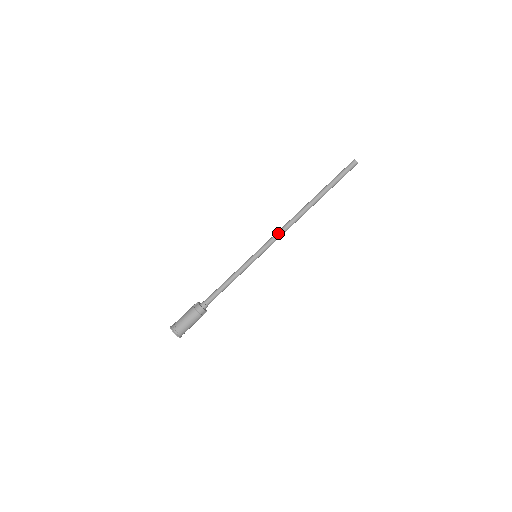
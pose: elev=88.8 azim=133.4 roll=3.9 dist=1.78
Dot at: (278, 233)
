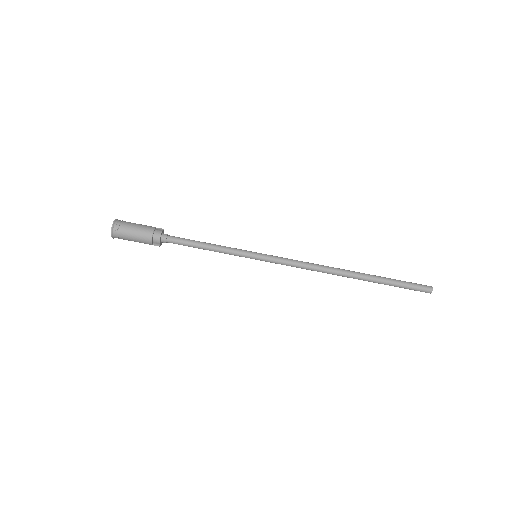
Dot at: (297, 261)
